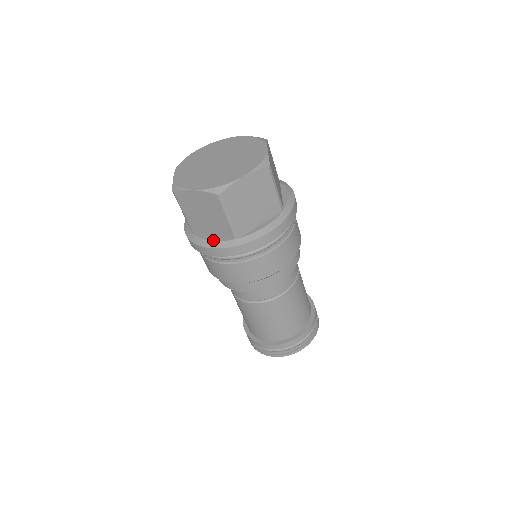
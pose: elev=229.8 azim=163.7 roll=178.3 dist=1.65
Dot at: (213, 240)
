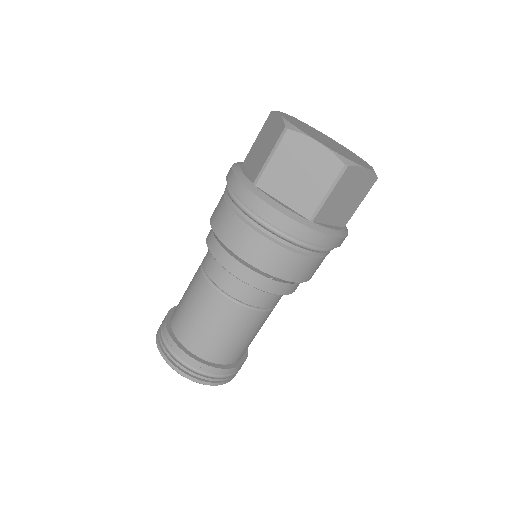
Dot at: (284, 205)
